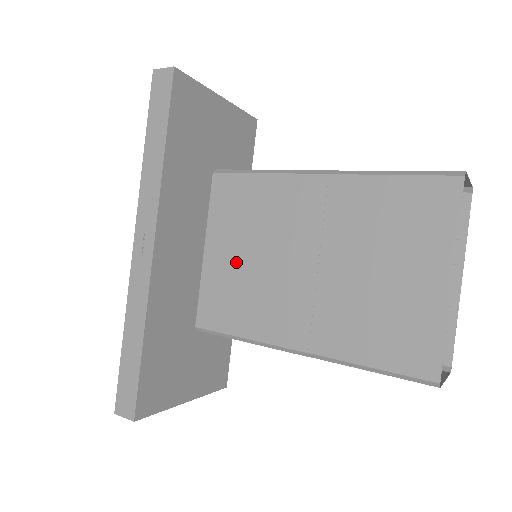
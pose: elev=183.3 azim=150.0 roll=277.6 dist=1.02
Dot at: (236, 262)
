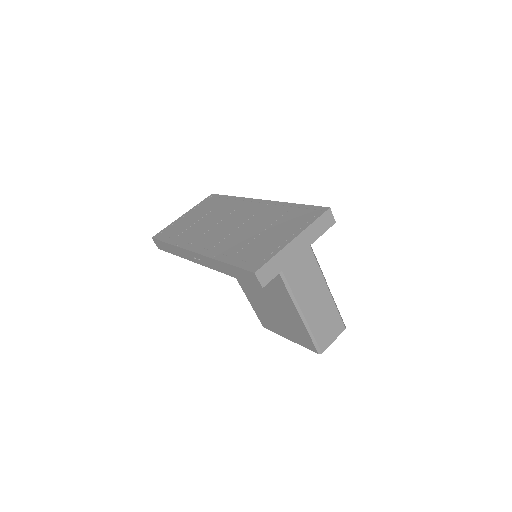
Dot at: occluded
